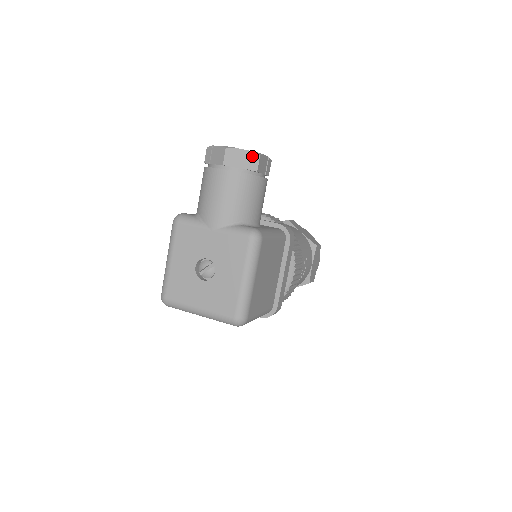
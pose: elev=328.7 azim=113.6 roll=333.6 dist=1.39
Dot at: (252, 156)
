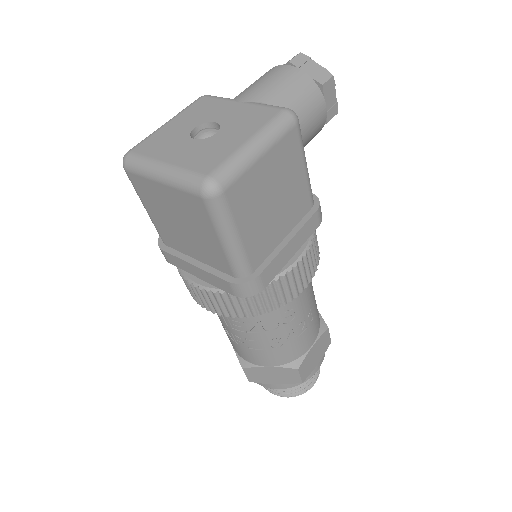
Dot at: (324, 72)
